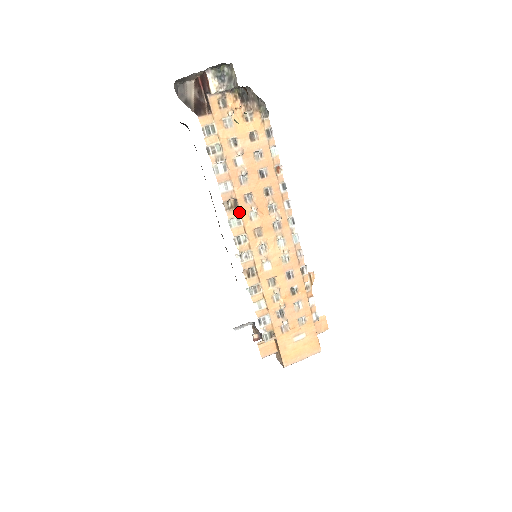
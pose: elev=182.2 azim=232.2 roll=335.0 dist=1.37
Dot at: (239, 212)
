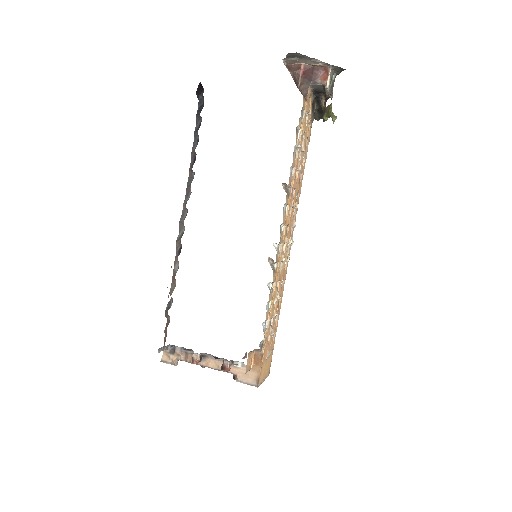
Dot at: (289, 201)
